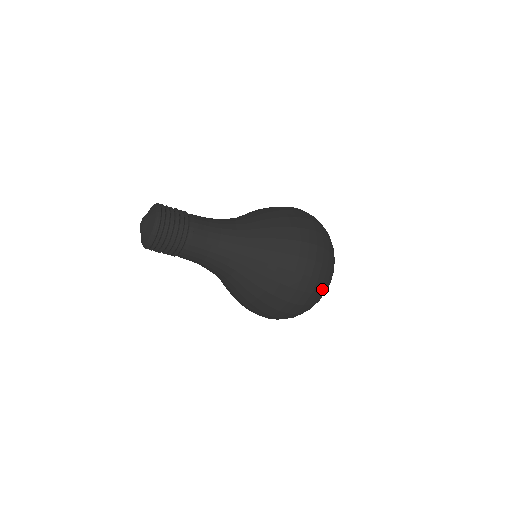
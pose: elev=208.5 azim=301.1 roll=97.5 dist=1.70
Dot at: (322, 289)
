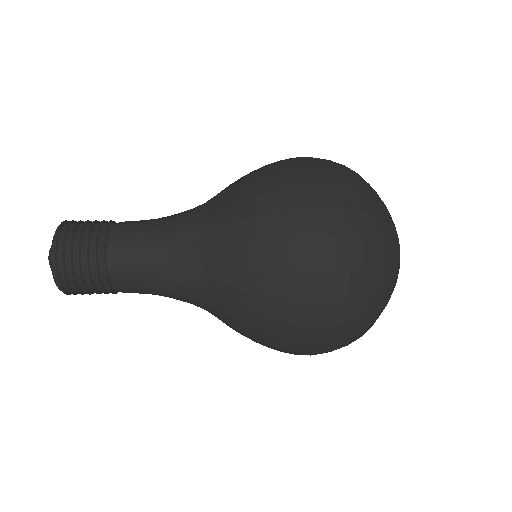
Dot at: occluded
